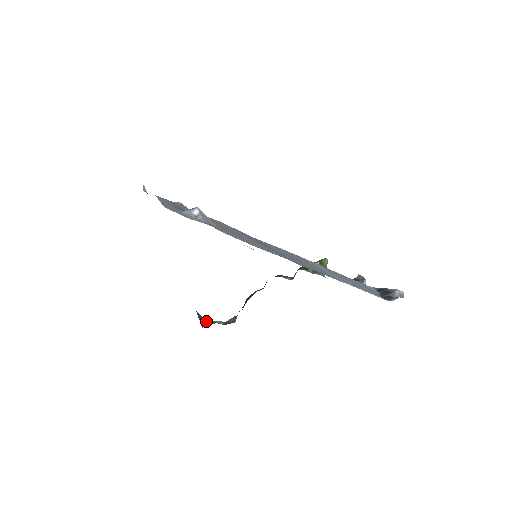
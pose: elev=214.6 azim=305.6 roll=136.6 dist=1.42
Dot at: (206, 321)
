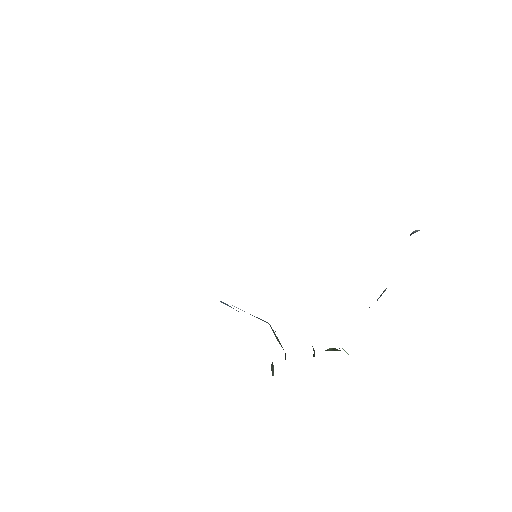
Dot at: occluded
